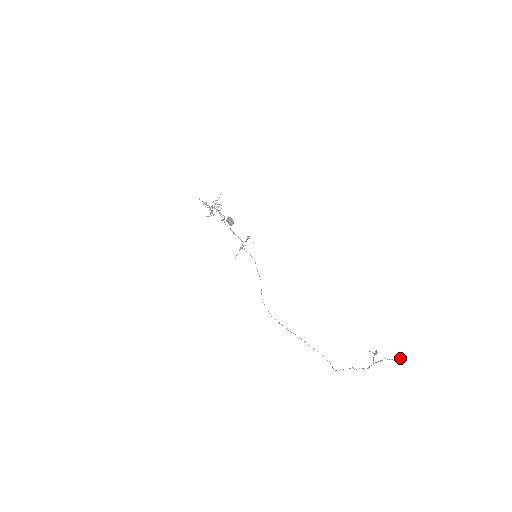
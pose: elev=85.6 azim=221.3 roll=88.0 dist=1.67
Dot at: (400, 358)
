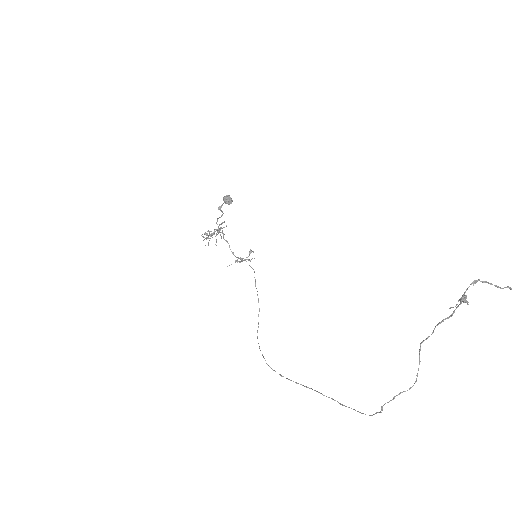
Dot at: out of frame
